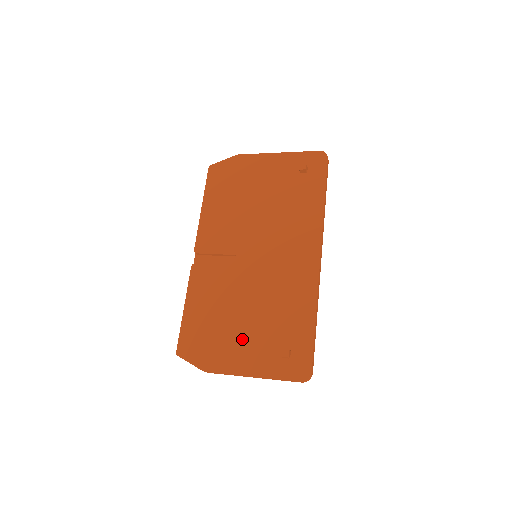
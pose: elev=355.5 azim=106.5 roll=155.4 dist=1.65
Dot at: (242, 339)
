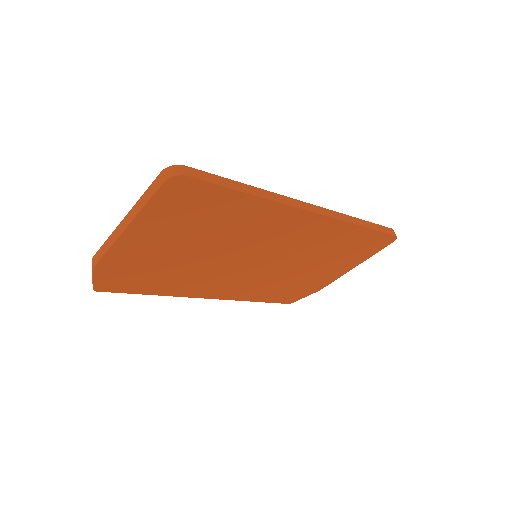
Dot at: occluded
